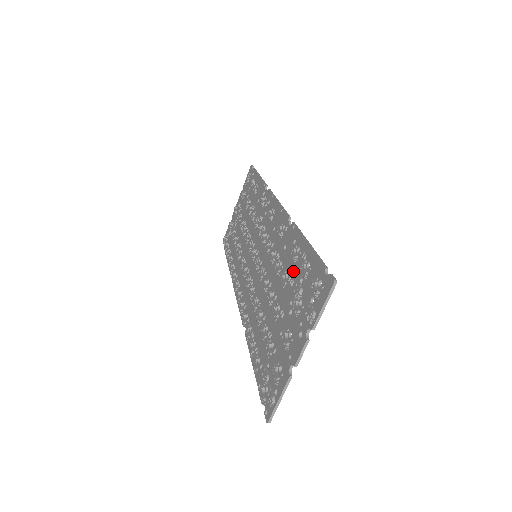
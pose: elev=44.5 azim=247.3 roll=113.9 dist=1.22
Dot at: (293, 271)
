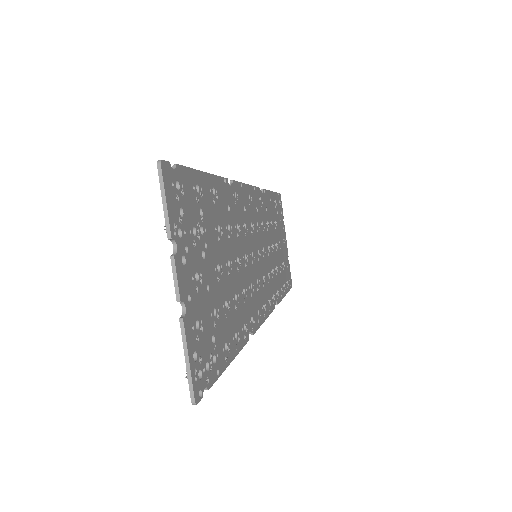
Dot at: (209, 216)
